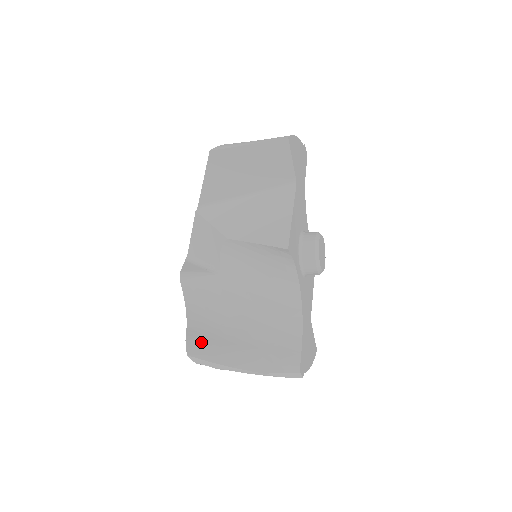
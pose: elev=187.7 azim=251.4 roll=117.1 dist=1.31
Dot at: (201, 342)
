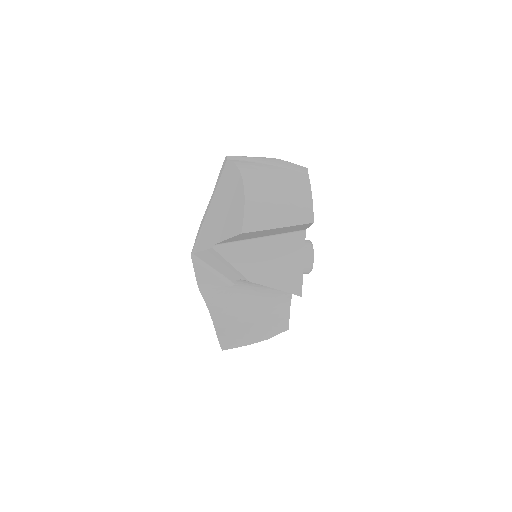
Dot at: (228, 337)
